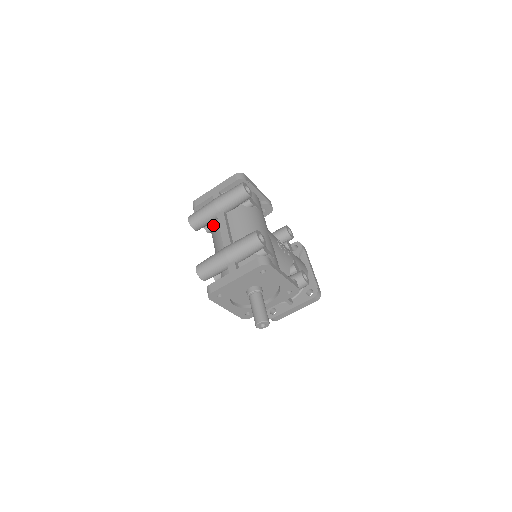
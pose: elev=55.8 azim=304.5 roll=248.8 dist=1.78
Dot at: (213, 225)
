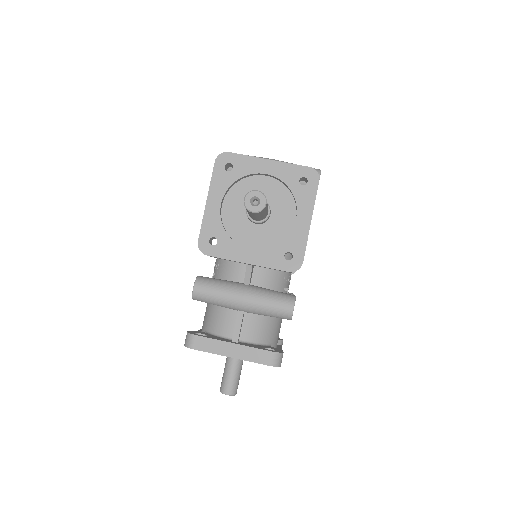
Dot at: occluded
